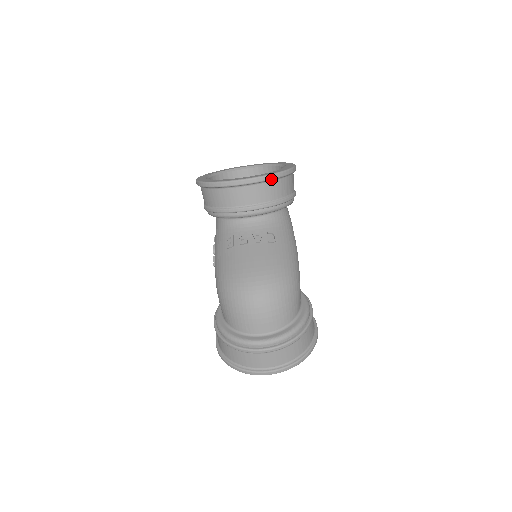
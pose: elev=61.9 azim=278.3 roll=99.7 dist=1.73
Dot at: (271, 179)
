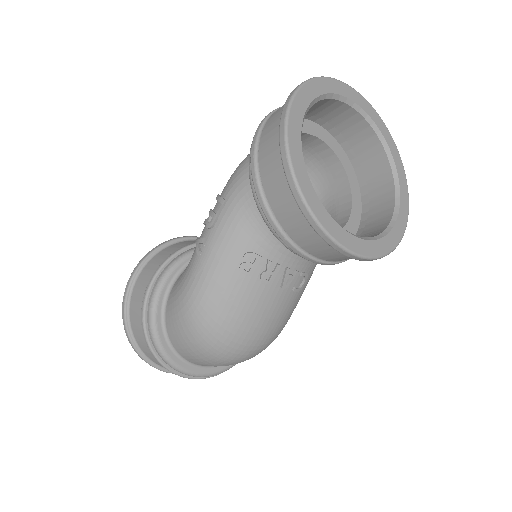
Dot at: occluded
